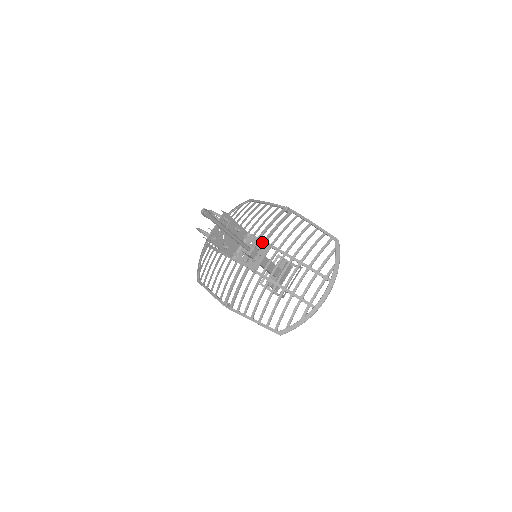
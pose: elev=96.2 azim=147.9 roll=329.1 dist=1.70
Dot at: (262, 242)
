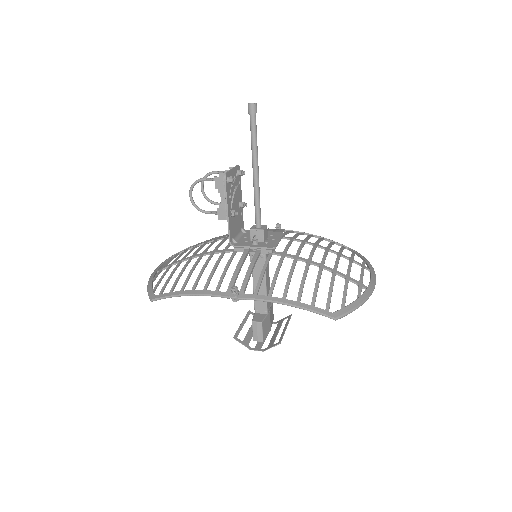
Dot at: (269, 232)
